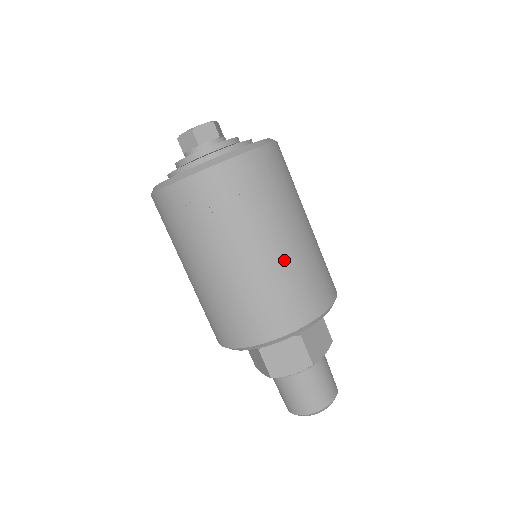
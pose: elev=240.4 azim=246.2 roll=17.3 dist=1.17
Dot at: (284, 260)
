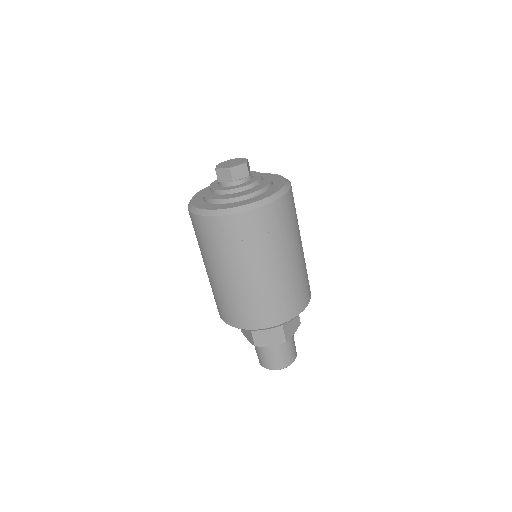
Dot at: (283, 278)
